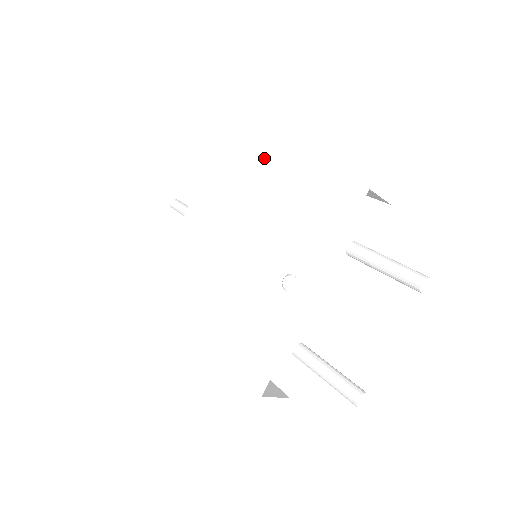
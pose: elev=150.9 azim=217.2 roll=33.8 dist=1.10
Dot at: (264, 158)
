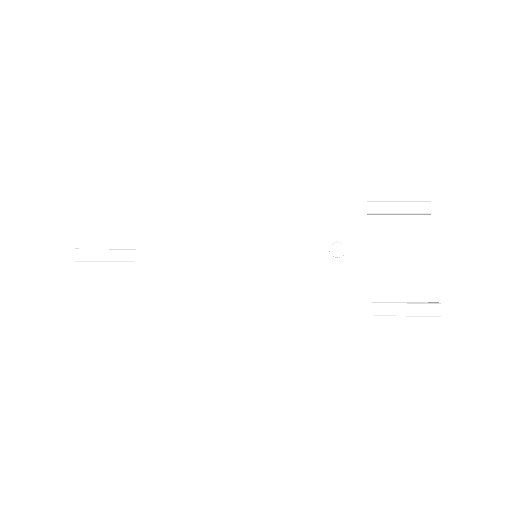
Dot at: (228, 158)
